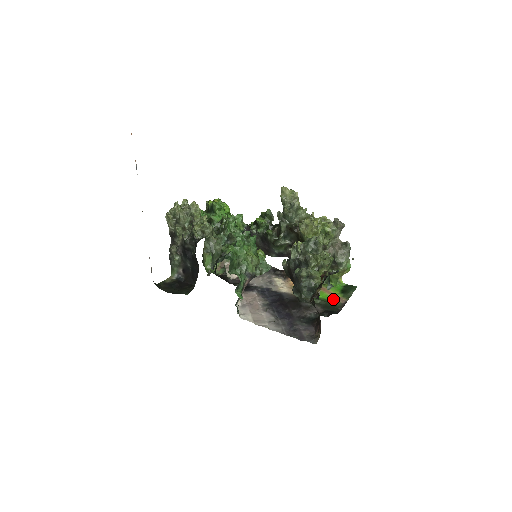
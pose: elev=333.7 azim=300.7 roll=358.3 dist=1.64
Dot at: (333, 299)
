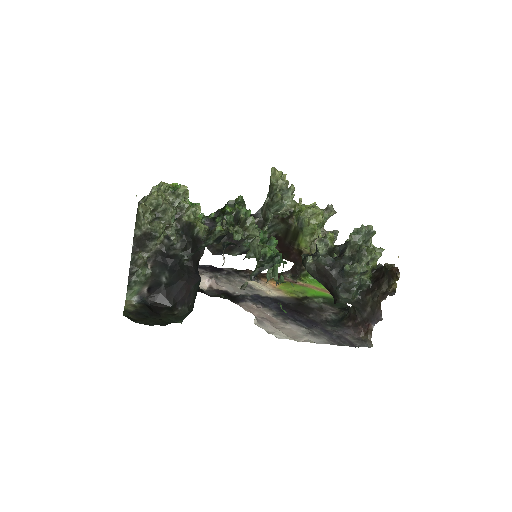
Dot at: (329, 295)
